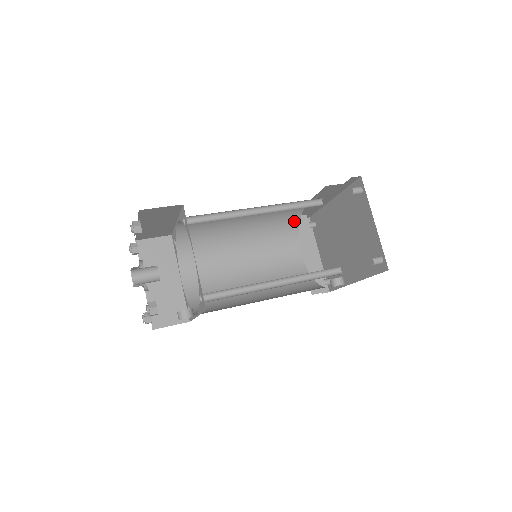
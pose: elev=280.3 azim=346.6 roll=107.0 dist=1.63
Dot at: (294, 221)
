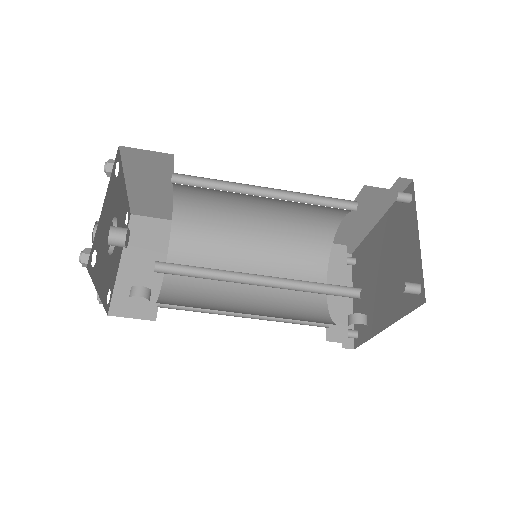
Dot at: (325, 242)
